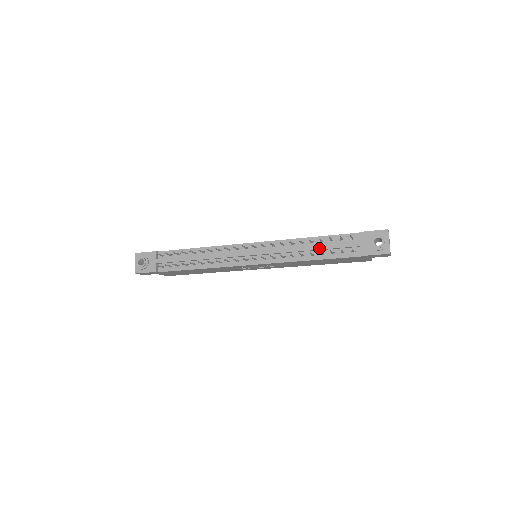
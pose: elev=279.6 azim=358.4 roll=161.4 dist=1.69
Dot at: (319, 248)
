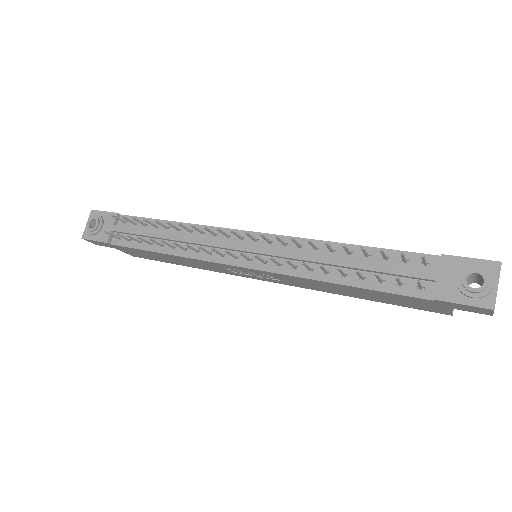
Dot at: (358, 266)
